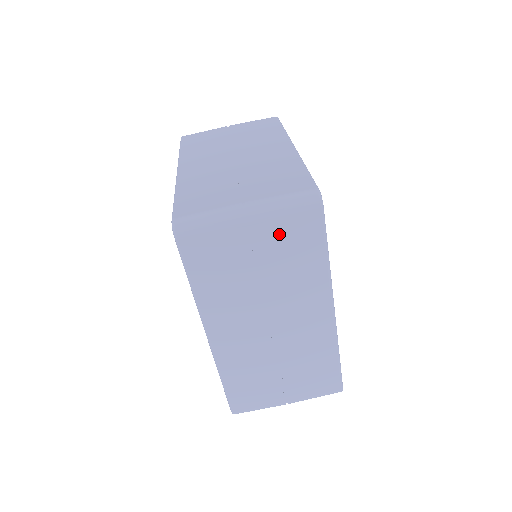
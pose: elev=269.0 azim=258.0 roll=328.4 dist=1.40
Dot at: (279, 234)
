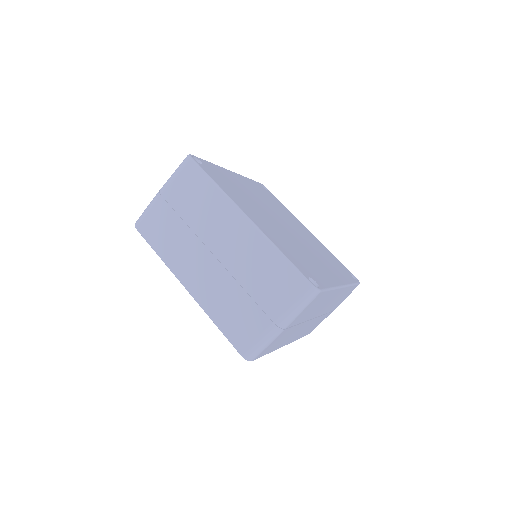
Dot at: (303, 314)
